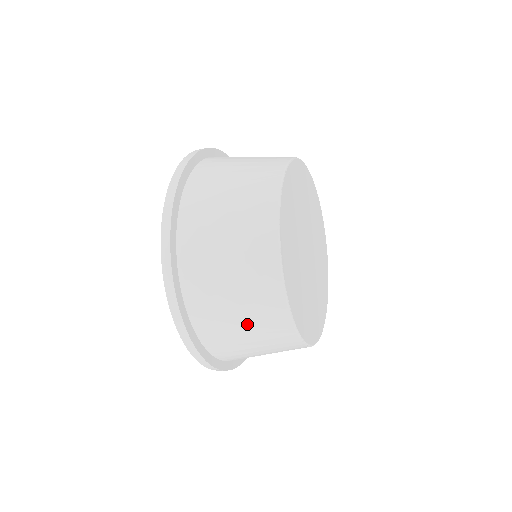
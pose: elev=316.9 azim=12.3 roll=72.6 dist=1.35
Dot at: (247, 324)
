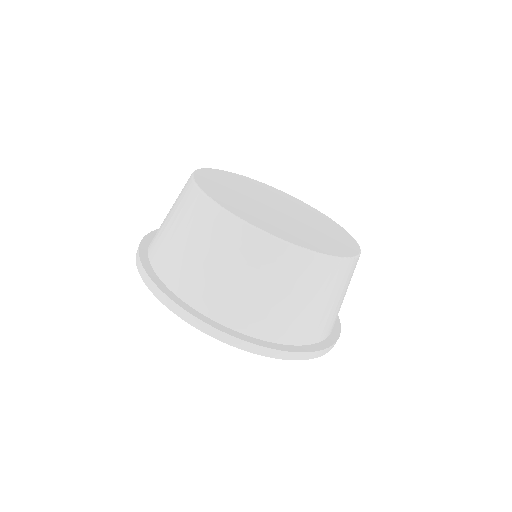
Dot at: (300, 295)
